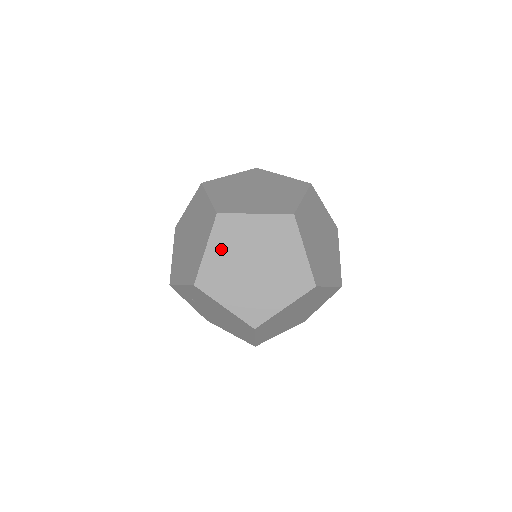
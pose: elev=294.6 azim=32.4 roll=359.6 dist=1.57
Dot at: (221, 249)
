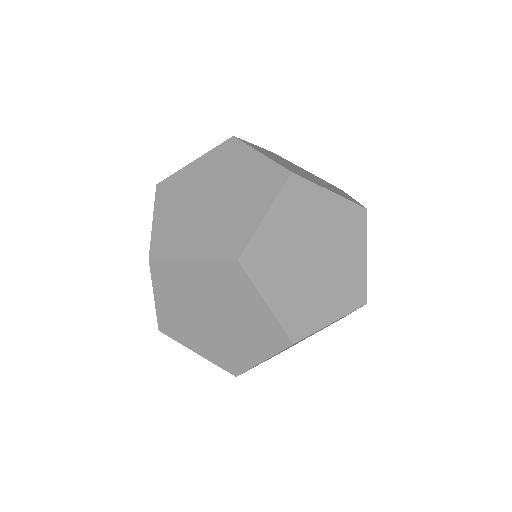
Dot at: (205, 167)
